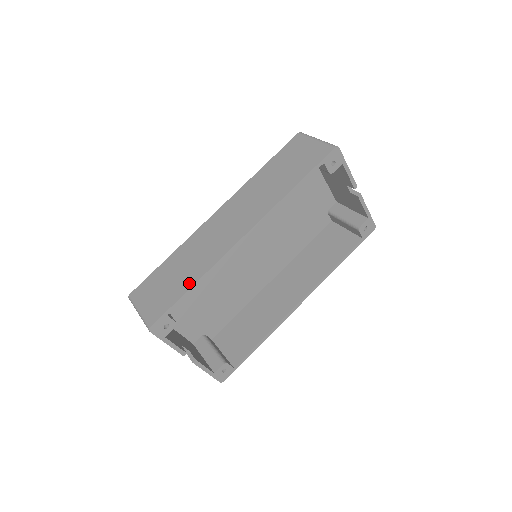
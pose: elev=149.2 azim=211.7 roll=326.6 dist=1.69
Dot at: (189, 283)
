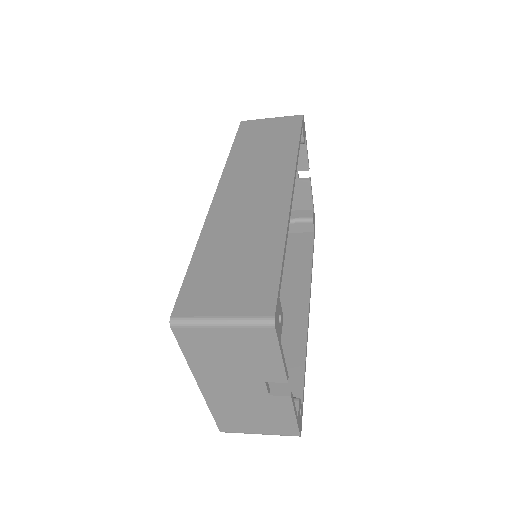
Dot at: (274, 251)
